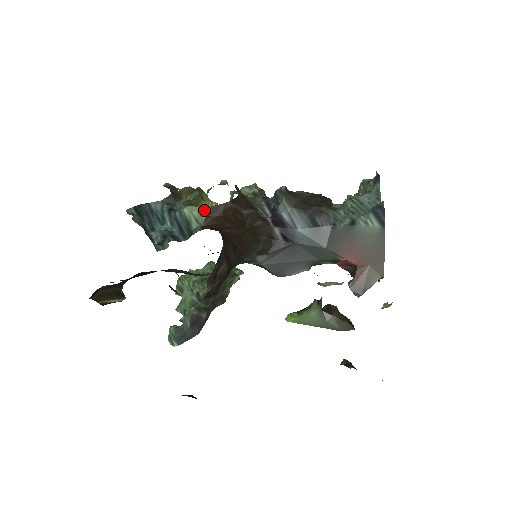
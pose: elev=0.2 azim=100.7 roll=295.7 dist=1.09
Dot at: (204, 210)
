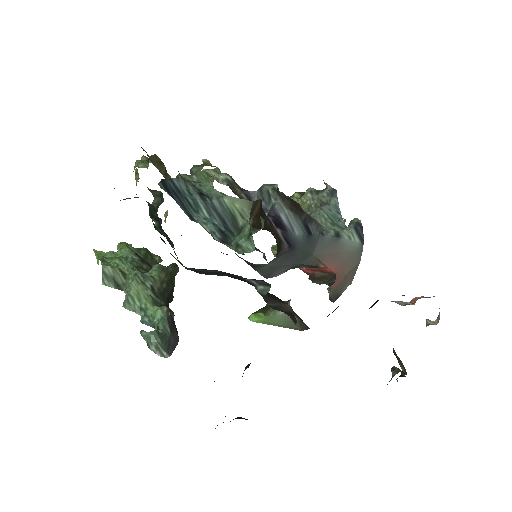
Dot at: (247, 204)
